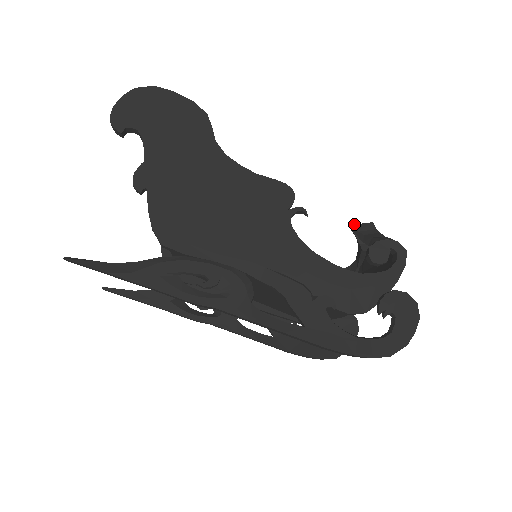
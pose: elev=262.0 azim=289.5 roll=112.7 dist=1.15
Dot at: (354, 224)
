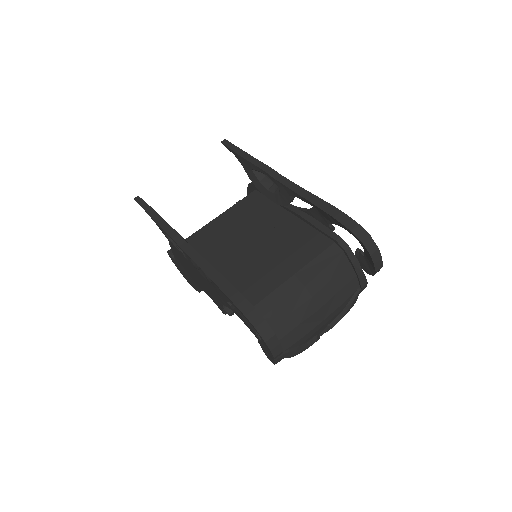
Dot at: occluded
